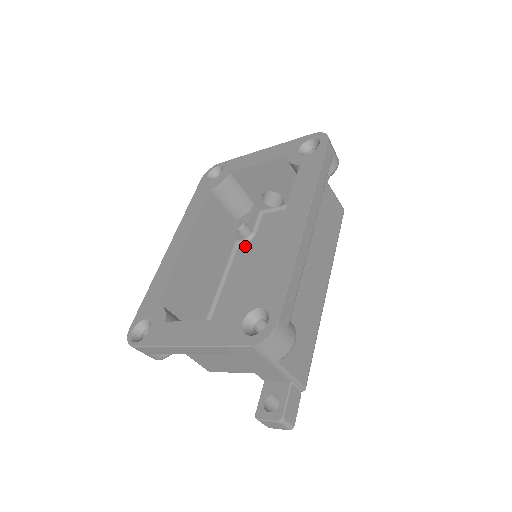
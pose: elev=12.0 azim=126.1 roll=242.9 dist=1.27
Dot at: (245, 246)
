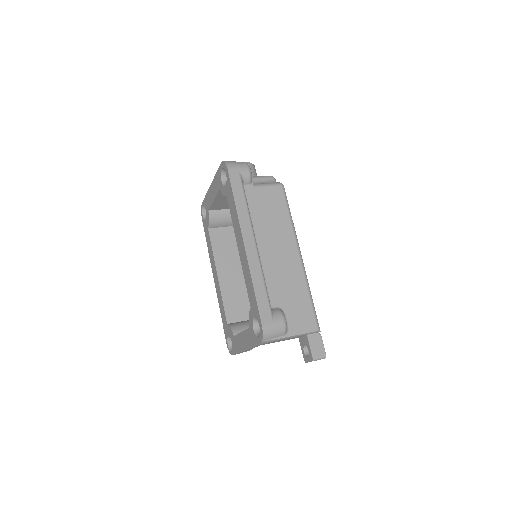
Dot at: occluded
